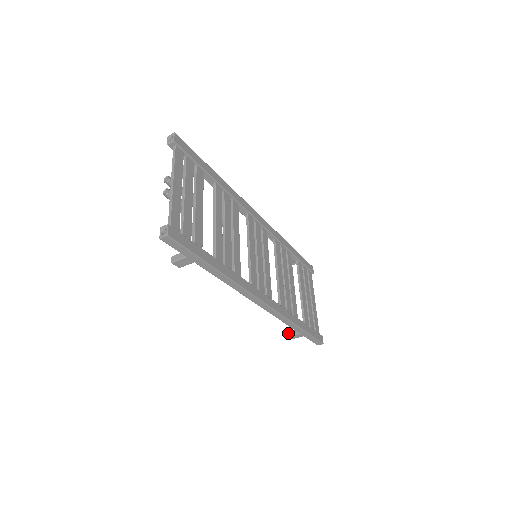
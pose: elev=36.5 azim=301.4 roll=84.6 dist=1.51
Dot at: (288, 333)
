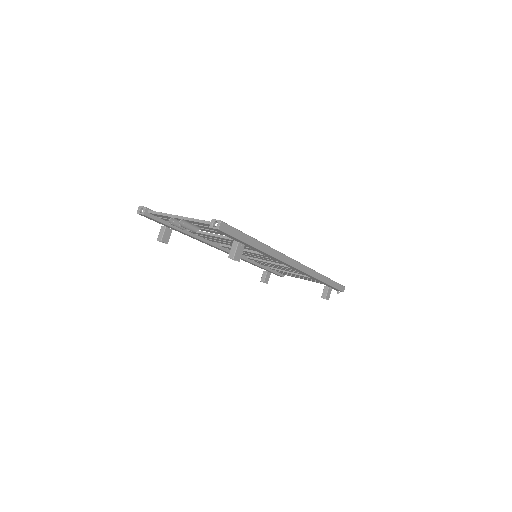
Dot at: (323, 297)
